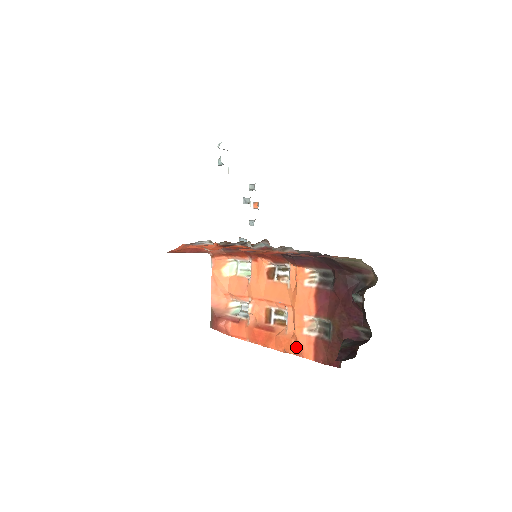
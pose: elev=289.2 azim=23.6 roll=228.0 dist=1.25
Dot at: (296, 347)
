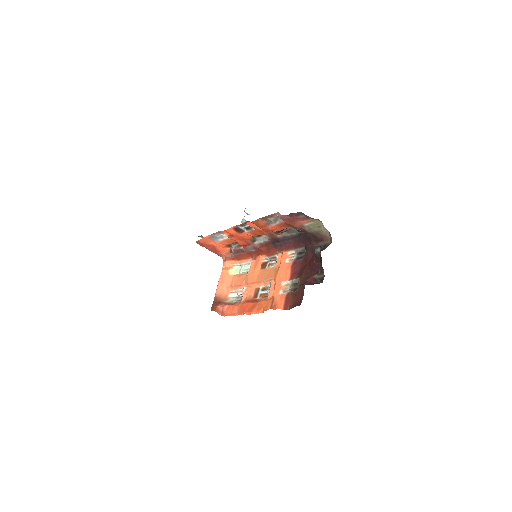
Dot at: (272, 303)
